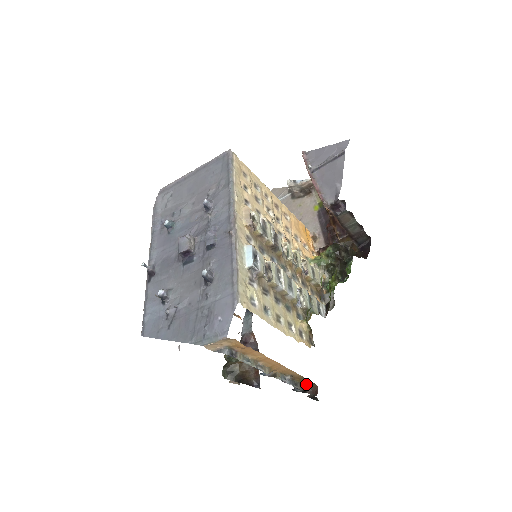
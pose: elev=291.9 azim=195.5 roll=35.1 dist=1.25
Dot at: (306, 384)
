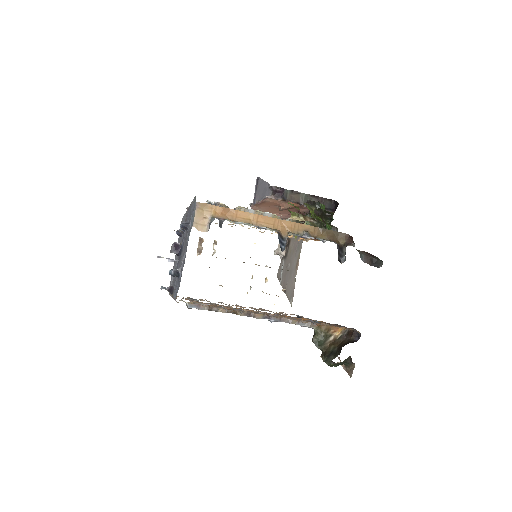
Dot at: (337, 241)
